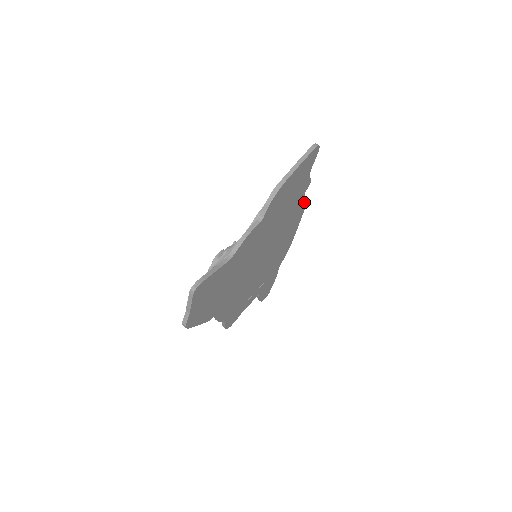
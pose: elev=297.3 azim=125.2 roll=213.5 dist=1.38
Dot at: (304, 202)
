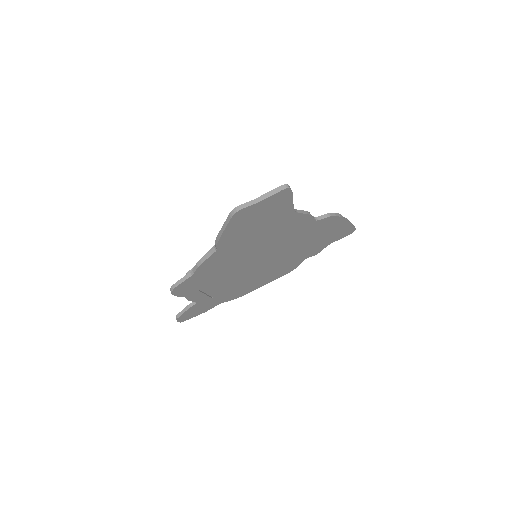
Dot at: (295, 267)
